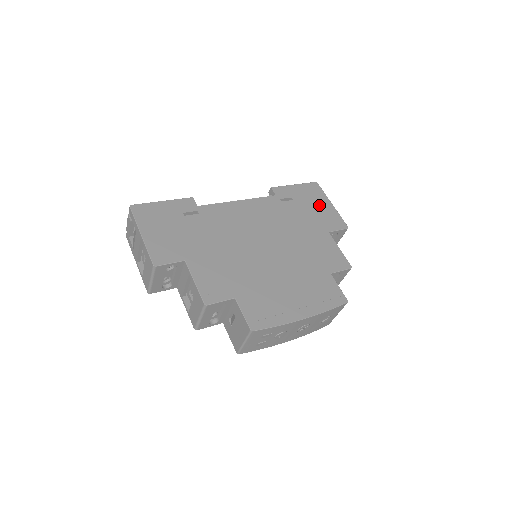
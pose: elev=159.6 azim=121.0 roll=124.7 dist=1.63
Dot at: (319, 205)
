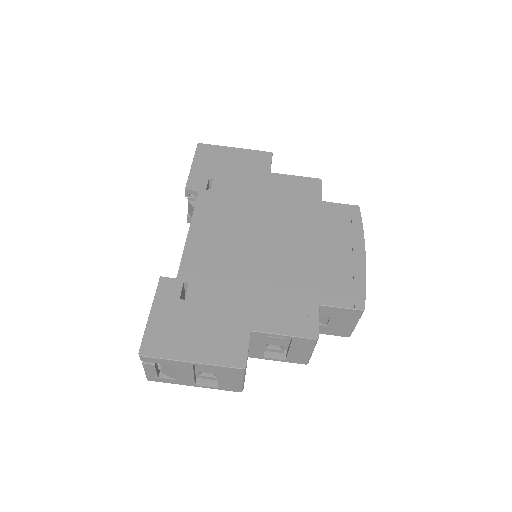
Dot at: (231, 160)
